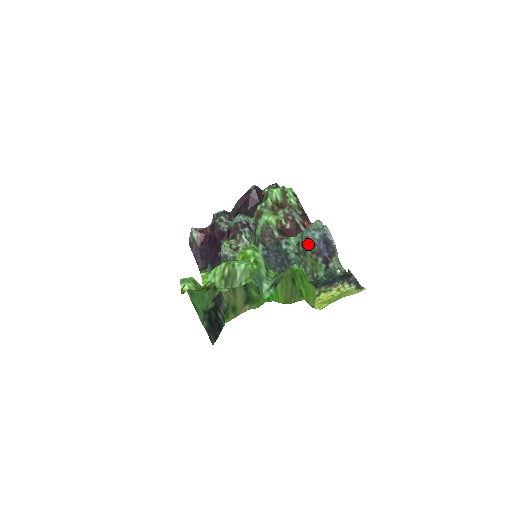
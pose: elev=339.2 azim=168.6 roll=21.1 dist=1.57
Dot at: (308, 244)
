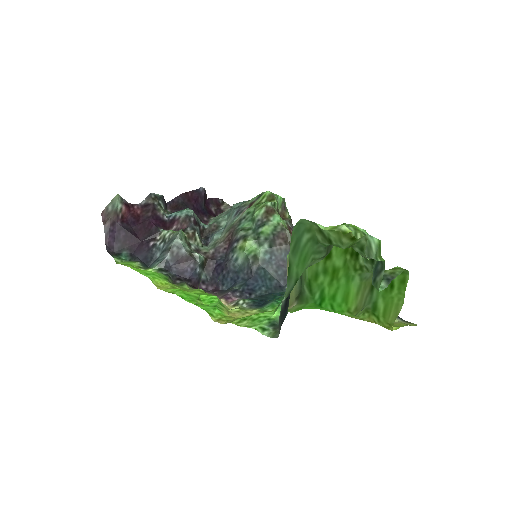
Dot at: occluded
